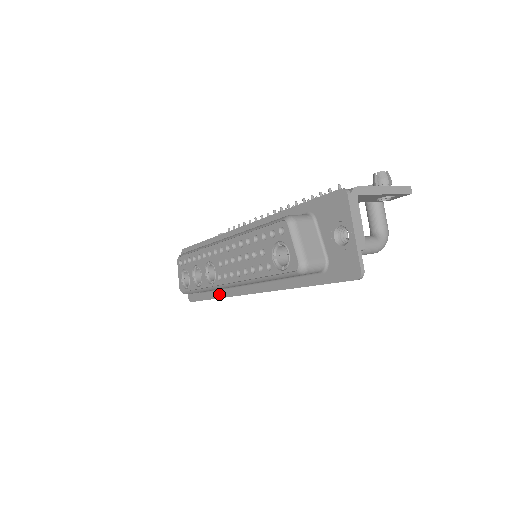
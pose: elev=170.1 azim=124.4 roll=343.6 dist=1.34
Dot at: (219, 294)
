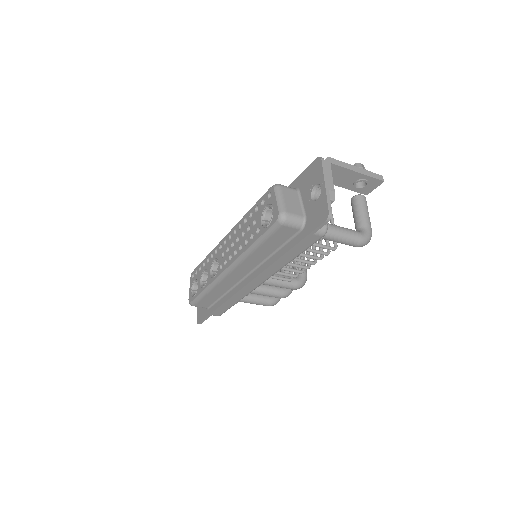
Dot at: (222, 301)
